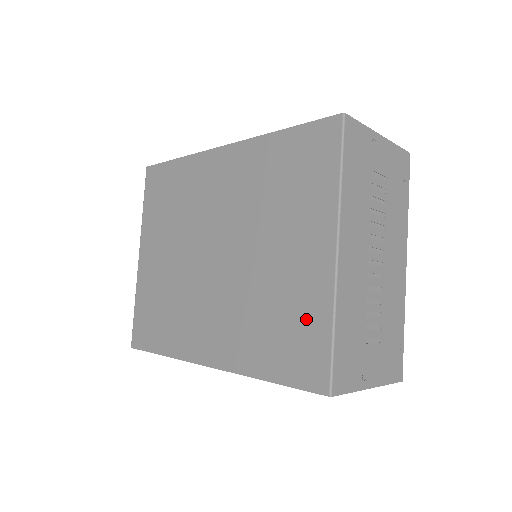
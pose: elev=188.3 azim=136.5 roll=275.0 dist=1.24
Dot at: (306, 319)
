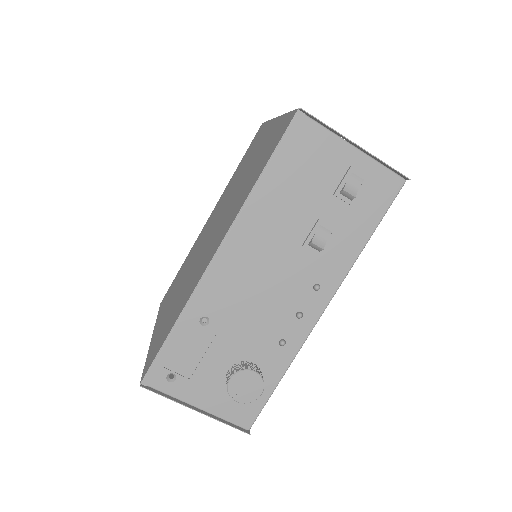
Dot at: (272, 137)
